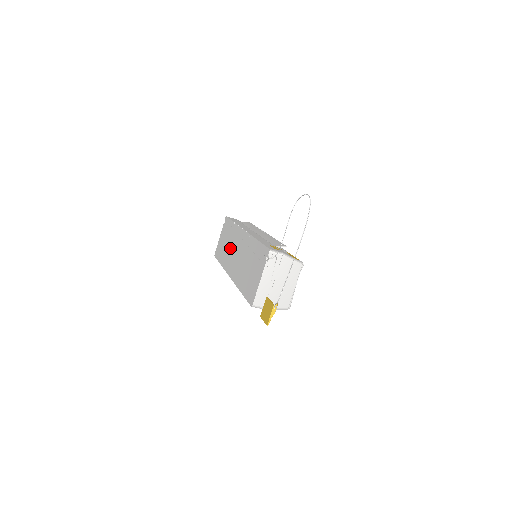
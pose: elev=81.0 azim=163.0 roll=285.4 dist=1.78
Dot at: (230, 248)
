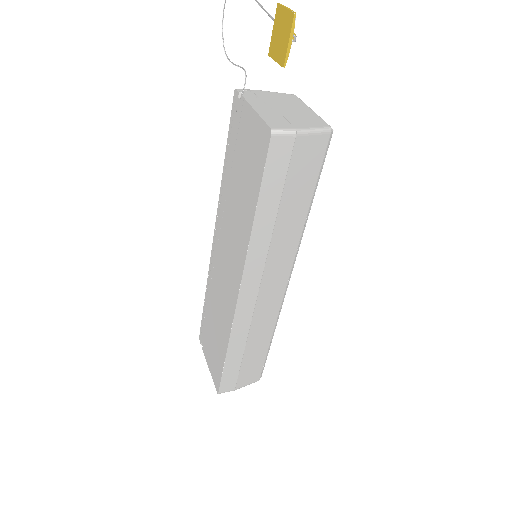
Dot at: (219, 300)
